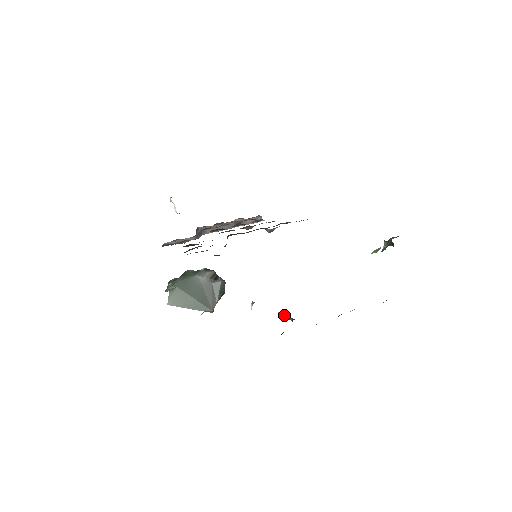
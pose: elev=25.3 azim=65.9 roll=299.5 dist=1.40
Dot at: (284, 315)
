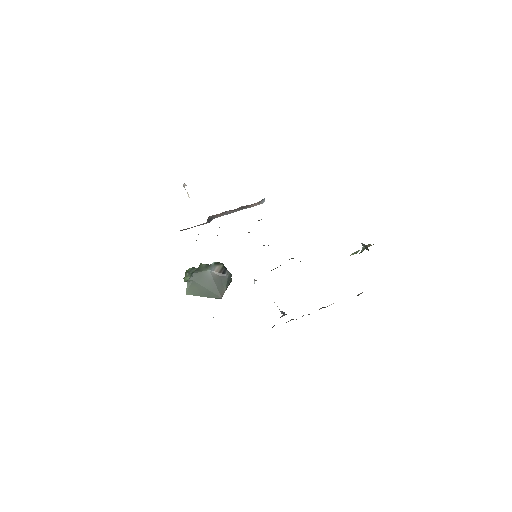
Dot at: (277, 306)
